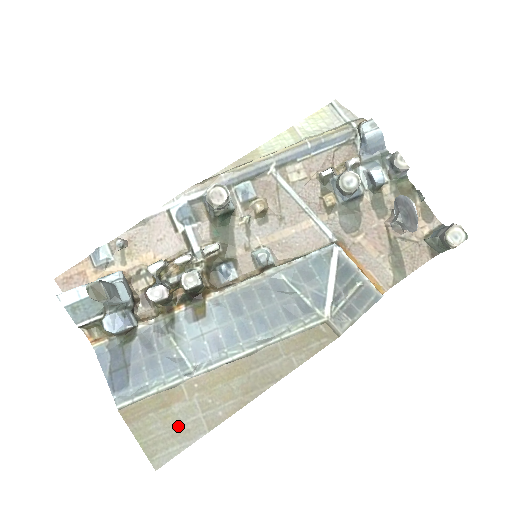
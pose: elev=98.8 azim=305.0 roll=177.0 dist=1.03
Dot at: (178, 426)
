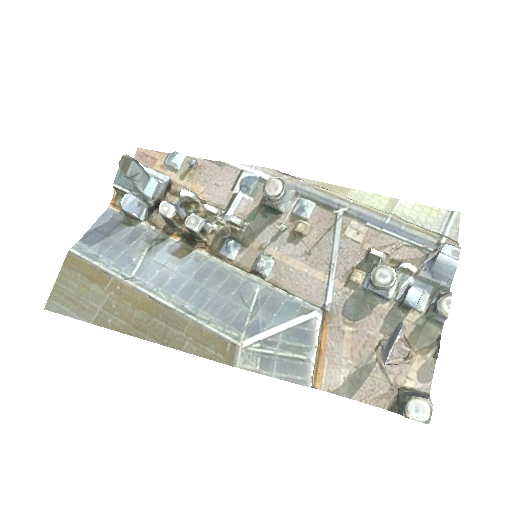
Dot at: (83, 299)
